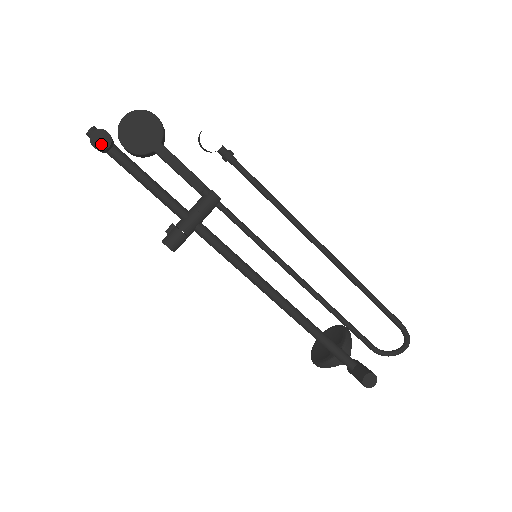
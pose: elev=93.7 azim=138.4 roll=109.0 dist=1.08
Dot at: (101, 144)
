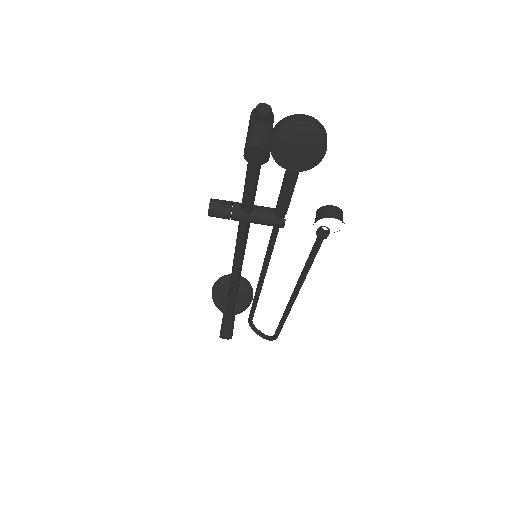
Dot at: (252, 158)
